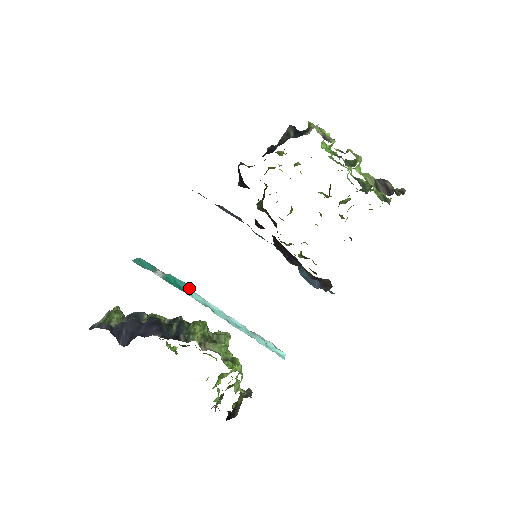
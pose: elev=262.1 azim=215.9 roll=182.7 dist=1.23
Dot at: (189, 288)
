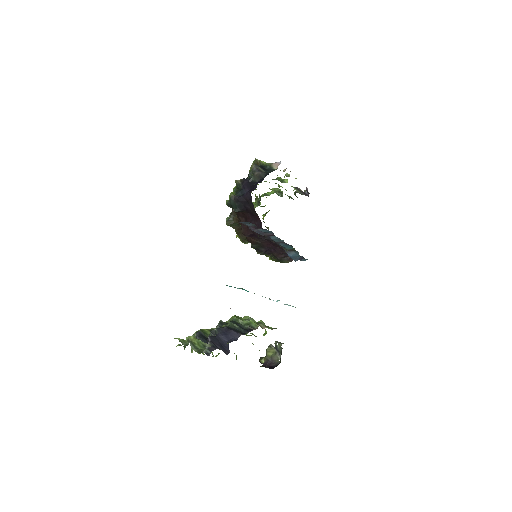
Dot at: occluded
